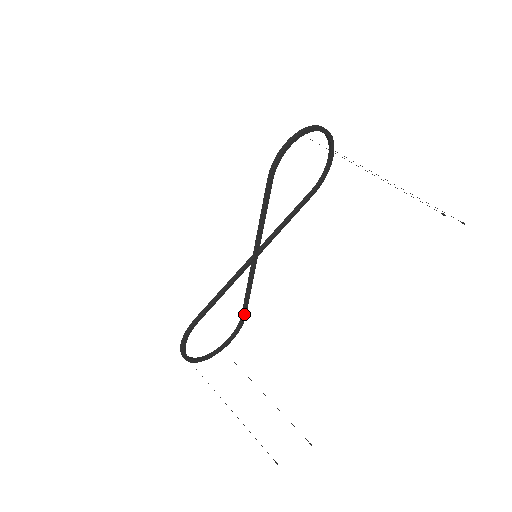
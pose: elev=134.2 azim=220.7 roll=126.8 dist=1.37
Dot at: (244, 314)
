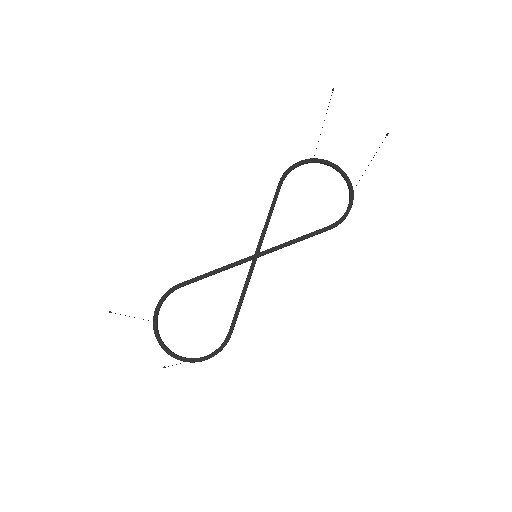
Dot at: (230, 329)
